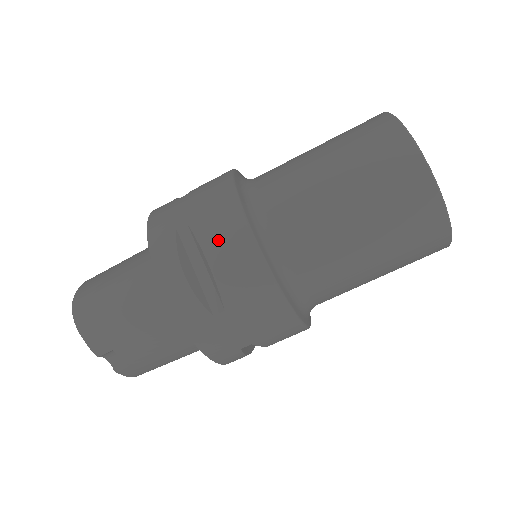
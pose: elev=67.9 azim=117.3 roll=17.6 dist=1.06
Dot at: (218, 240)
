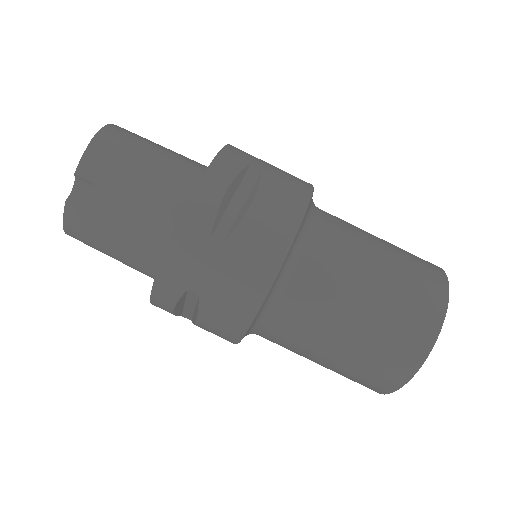
Dot at: (275, 198)
